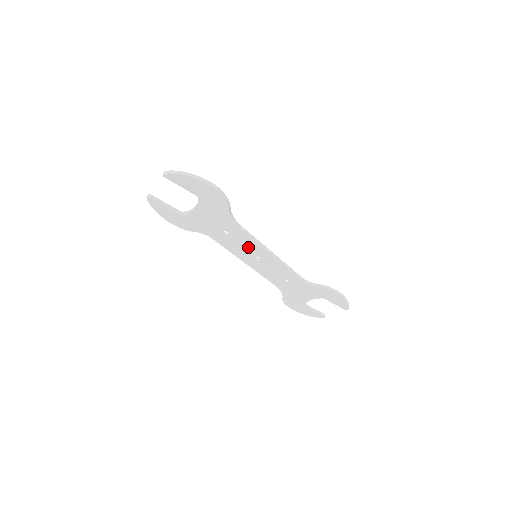
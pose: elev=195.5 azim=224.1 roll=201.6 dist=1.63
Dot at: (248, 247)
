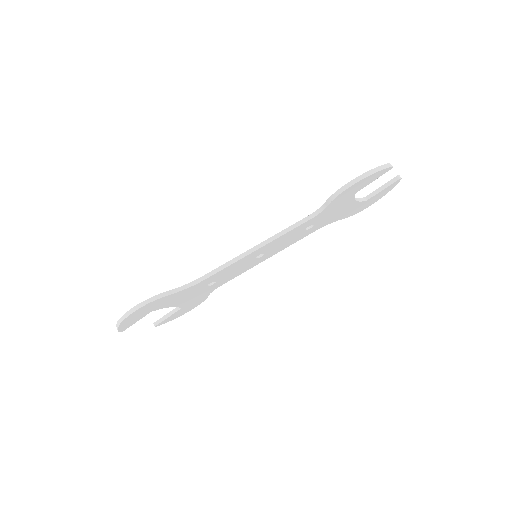
Dot at: (237, 267)
